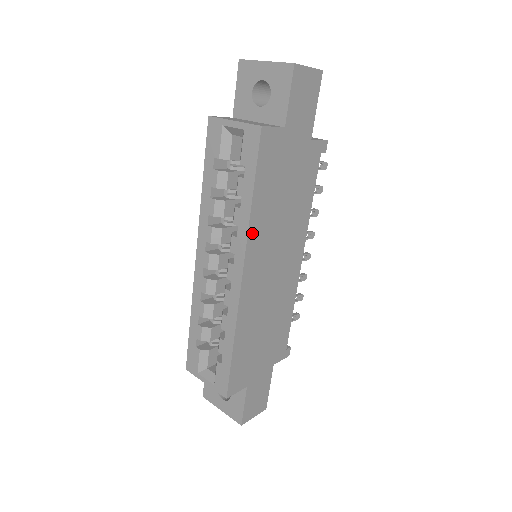
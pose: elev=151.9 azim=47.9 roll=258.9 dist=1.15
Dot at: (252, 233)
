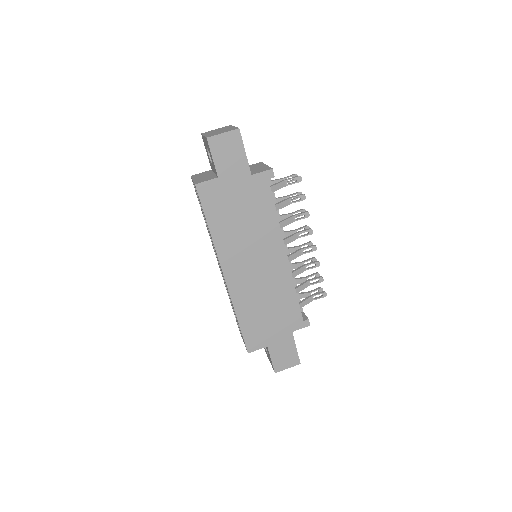
Dot at: (219, 248)
